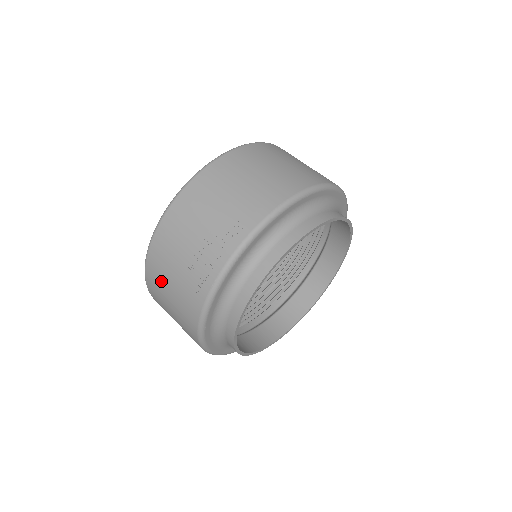
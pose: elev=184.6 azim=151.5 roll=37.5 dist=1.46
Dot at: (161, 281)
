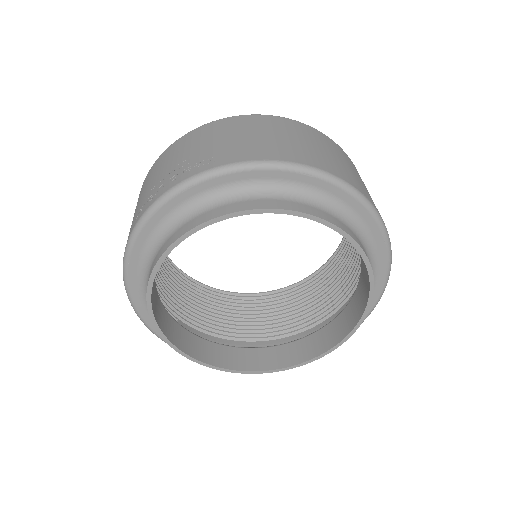
Dot at: occluded
